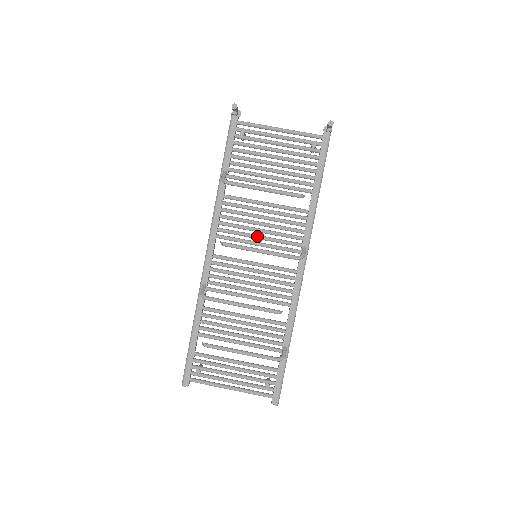
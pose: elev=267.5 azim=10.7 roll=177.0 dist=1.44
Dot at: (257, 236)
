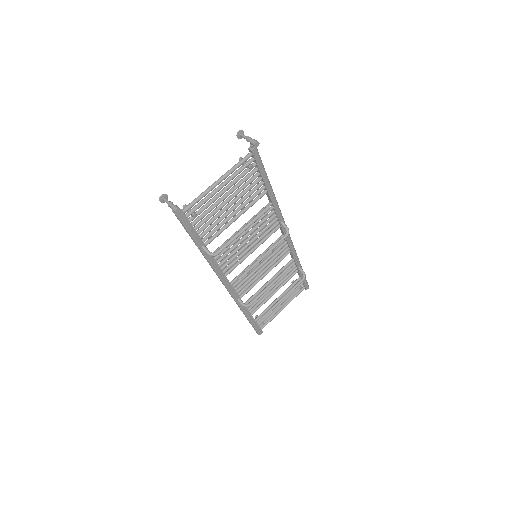
Dot at: (250, 249)
